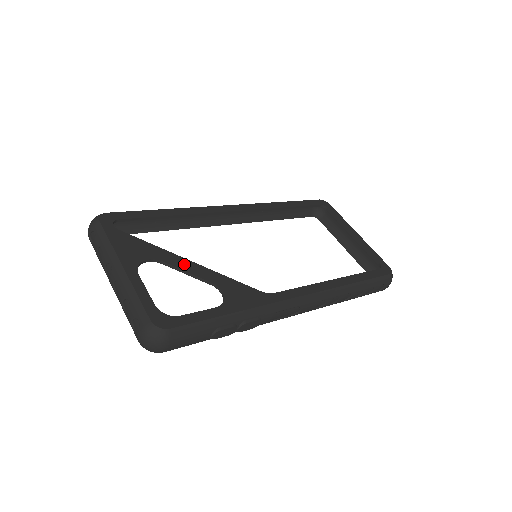
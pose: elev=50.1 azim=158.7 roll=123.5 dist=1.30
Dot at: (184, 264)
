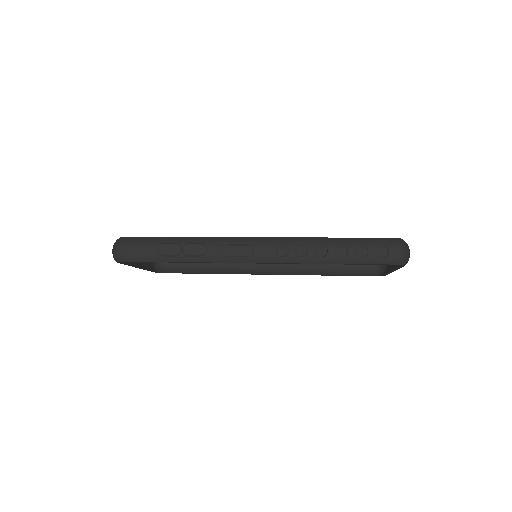
Dot at: occluded
